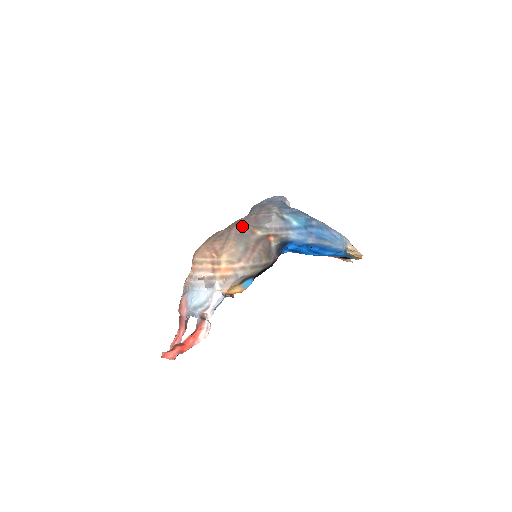
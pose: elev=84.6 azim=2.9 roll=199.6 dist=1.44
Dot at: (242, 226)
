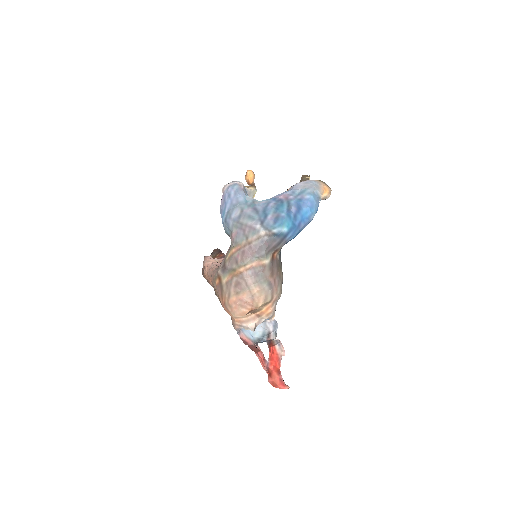
Dot at: (249, 266)
